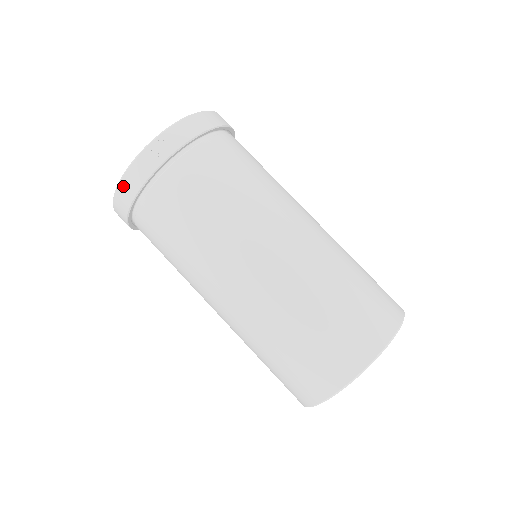
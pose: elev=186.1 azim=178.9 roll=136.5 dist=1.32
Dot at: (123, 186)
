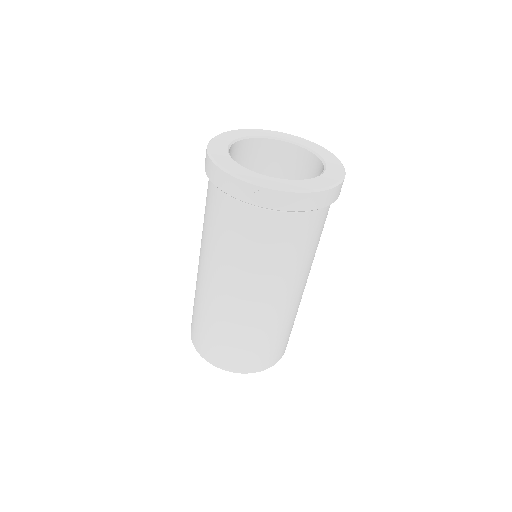
Dot at: (216, 170)
